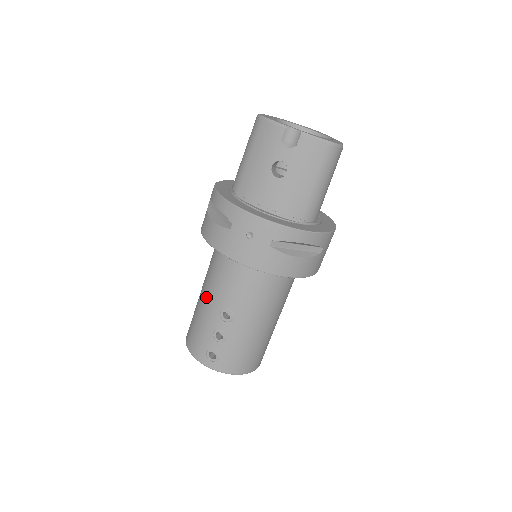
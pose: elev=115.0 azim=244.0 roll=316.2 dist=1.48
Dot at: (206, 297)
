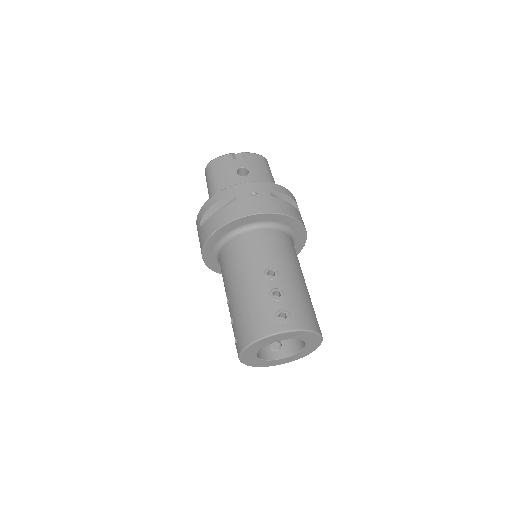
Dot at: (242, 280)
